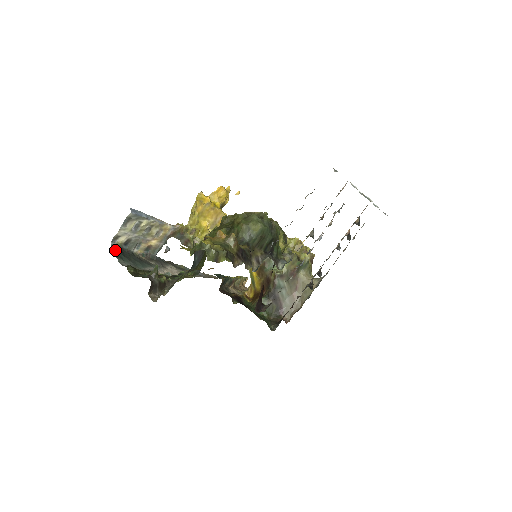
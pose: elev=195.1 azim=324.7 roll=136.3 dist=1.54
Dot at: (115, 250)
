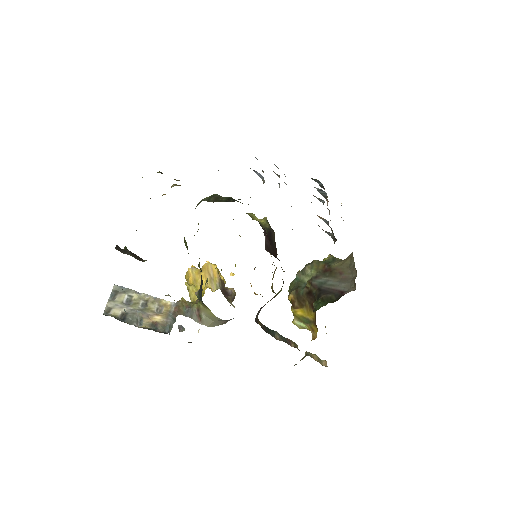
Dot at: occluded
